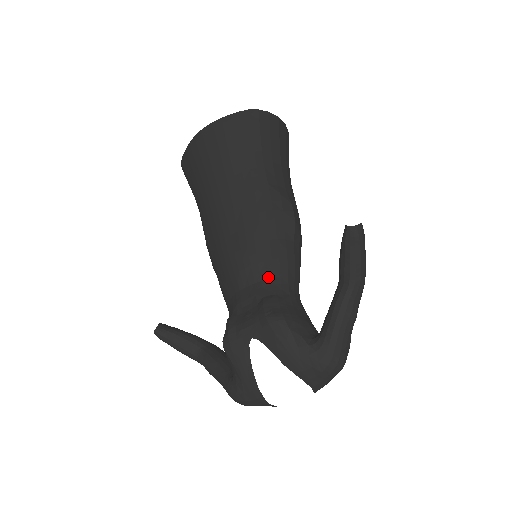
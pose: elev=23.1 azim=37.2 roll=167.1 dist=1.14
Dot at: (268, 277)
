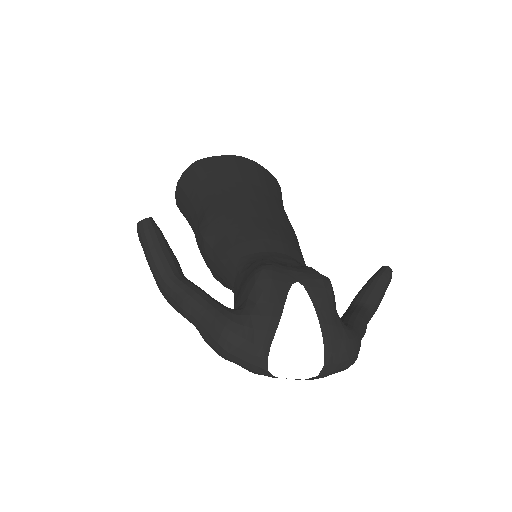
Dot at: (300, 262)
